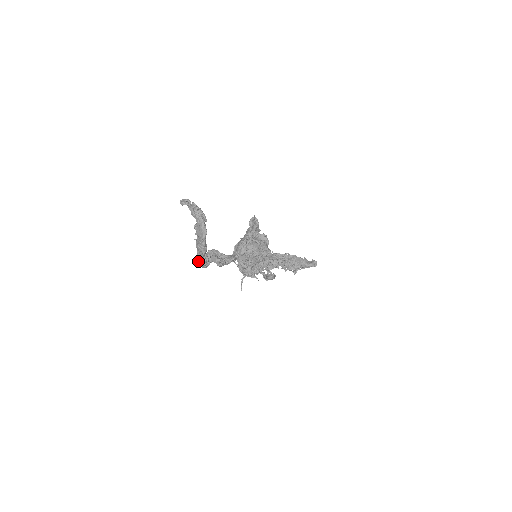
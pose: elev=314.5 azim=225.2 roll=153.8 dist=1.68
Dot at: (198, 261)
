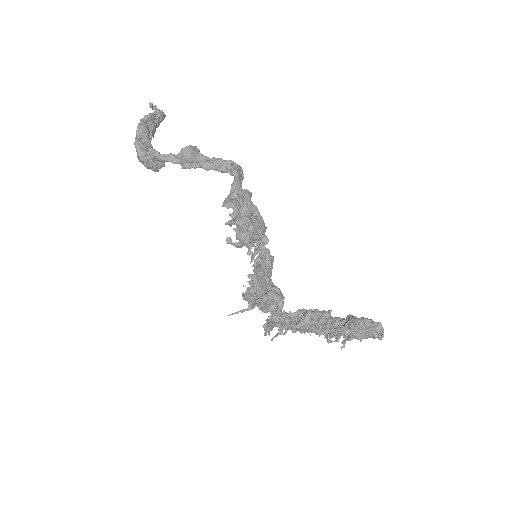
Dot at: occluded
